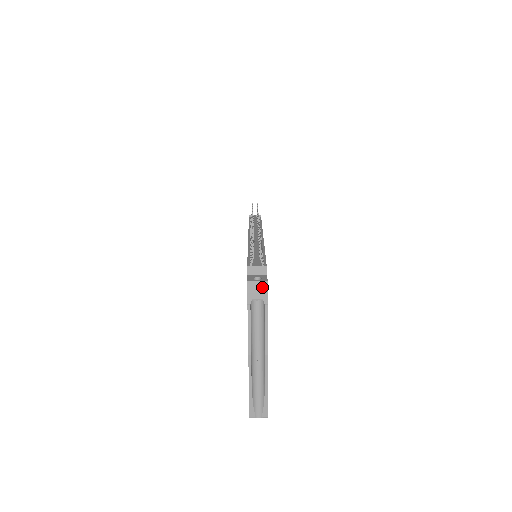
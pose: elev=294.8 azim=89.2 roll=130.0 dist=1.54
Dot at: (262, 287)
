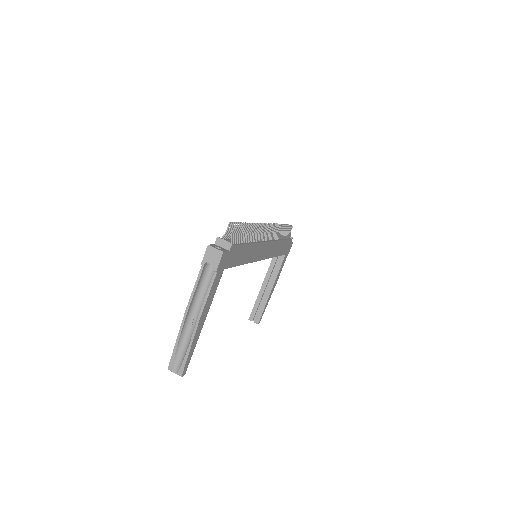
Dot at: (217, 255)
